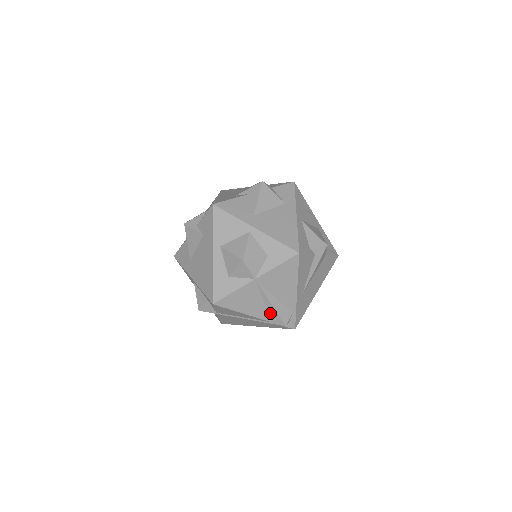
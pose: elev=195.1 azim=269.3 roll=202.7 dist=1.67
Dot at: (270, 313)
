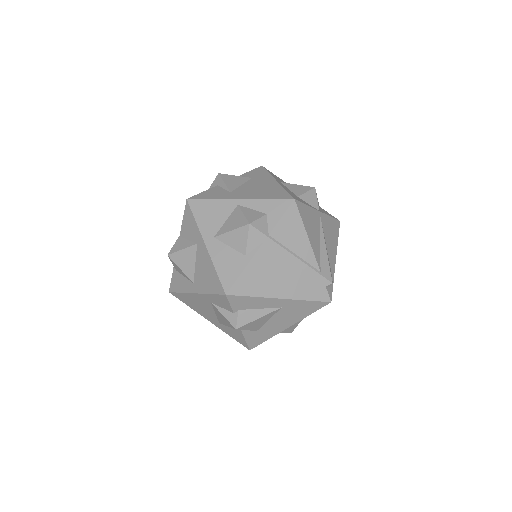
Dot at: (322, 259)
